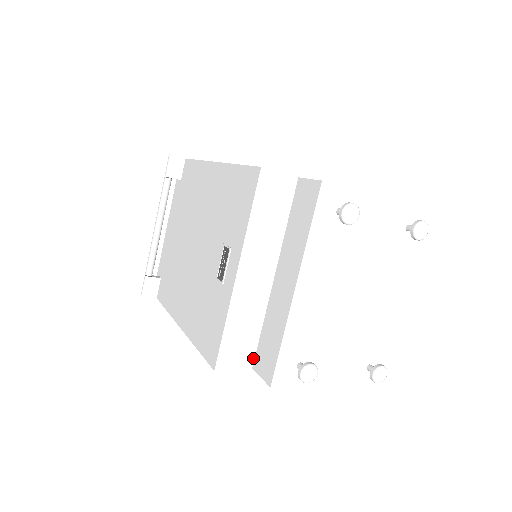
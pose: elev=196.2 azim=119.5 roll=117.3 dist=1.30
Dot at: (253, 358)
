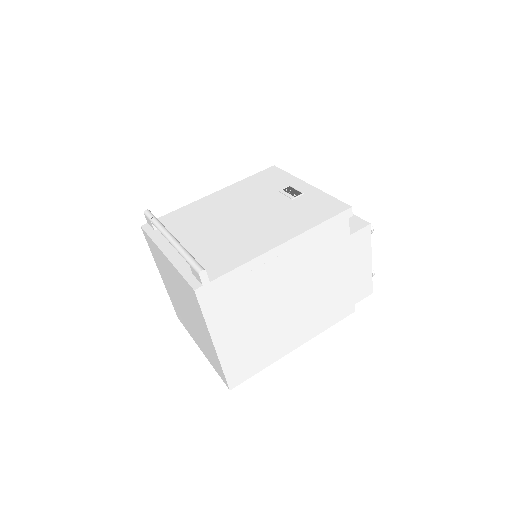
Dot at: occluded
